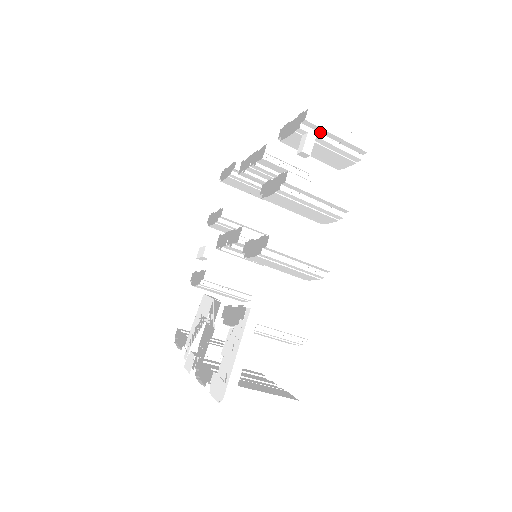
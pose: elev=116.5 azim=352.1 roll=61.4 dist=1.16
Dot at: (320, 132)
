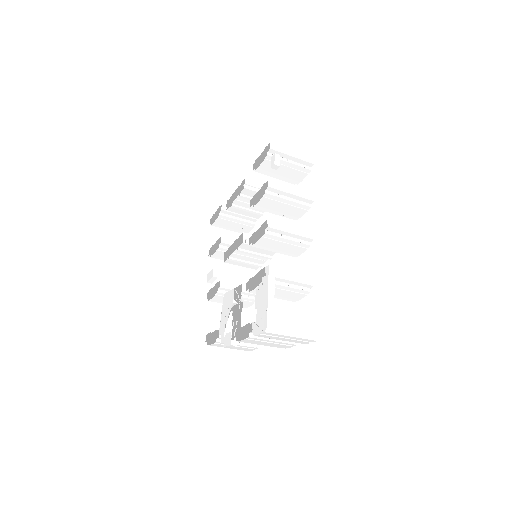
Dot at: (281, 156)
